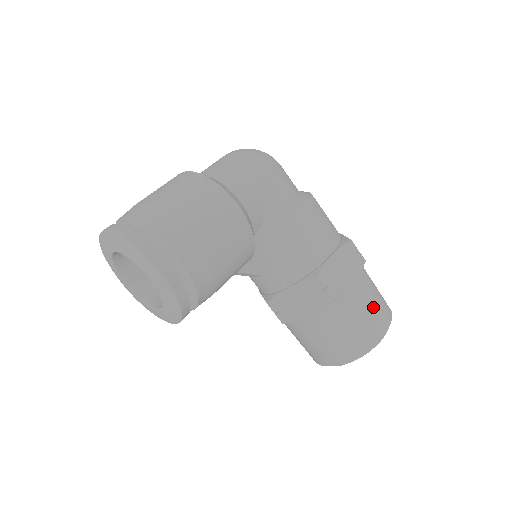
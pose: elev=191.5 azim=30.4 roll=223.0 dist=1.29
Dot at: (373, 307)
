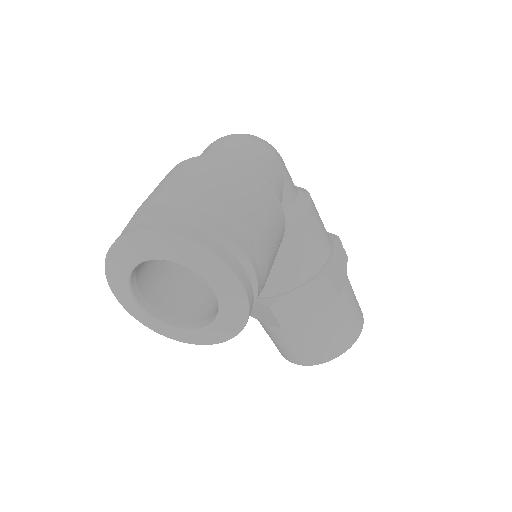
Dot at: (355, 301)
